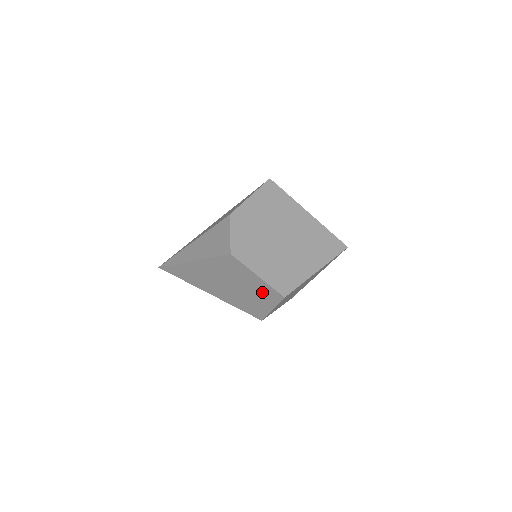
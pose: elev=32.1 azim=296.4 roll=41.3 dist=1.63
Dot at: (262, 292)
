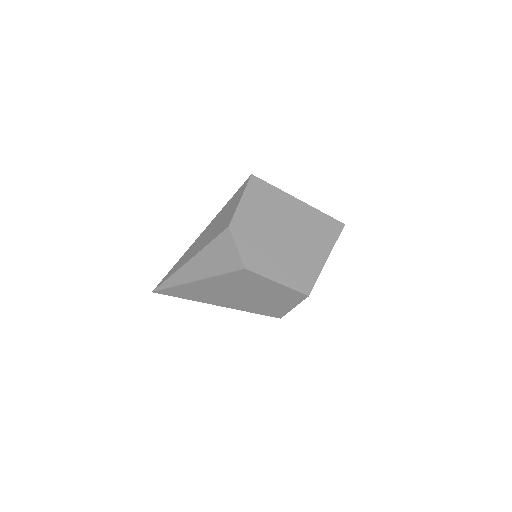
Dot at: (282, 295)
